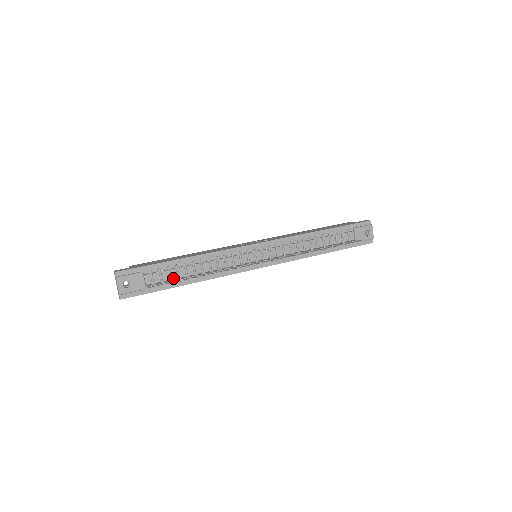
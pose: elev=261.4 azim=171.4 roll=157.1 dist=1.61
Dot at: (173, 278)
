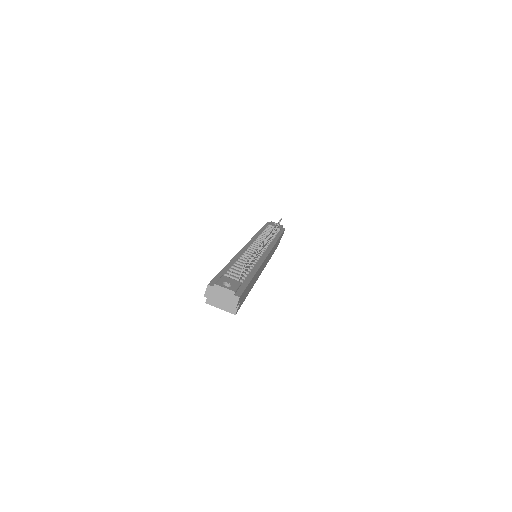
Dot at: occluded
